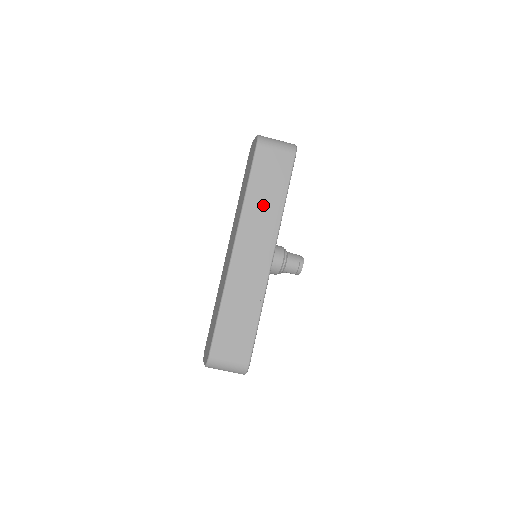
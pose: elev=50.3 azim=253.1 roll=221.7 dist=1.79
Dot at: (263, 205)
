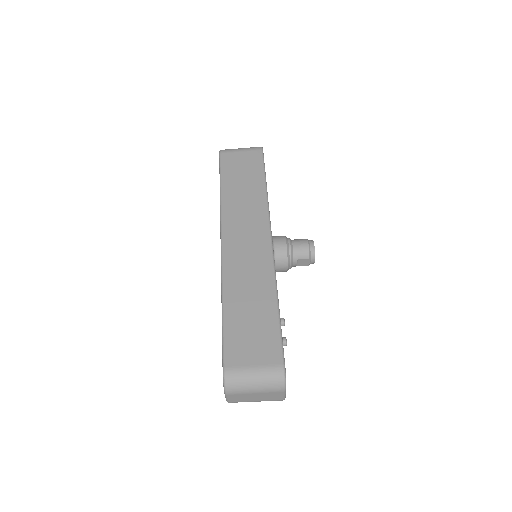
Dot at: (242, 196)
